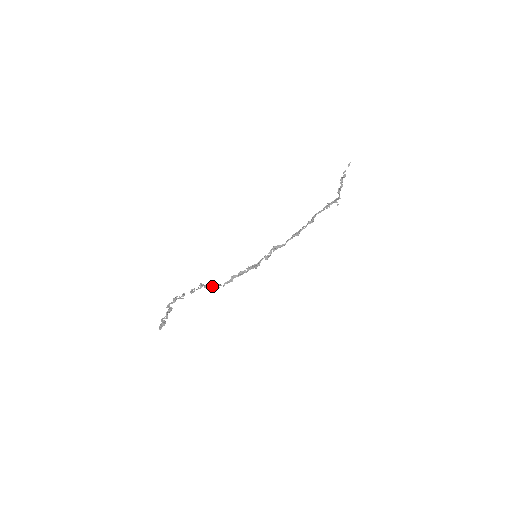
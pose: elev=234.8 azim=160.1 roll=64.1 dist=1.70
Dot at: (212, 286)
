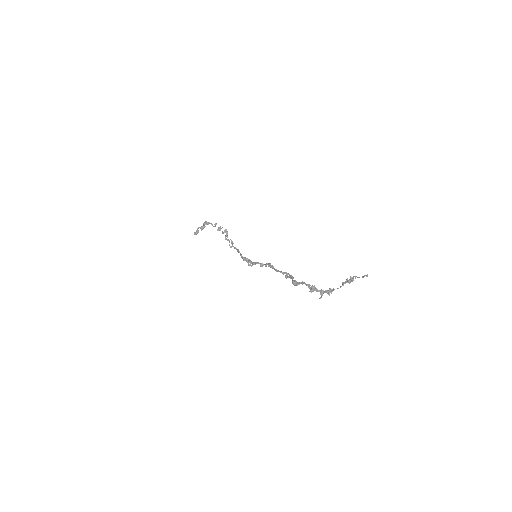
Dot at: (230, 239)
